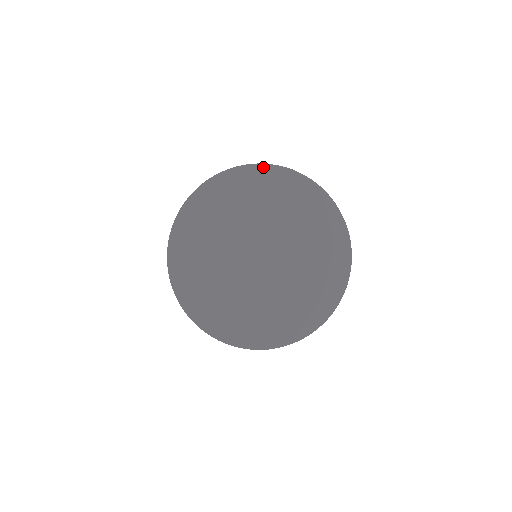
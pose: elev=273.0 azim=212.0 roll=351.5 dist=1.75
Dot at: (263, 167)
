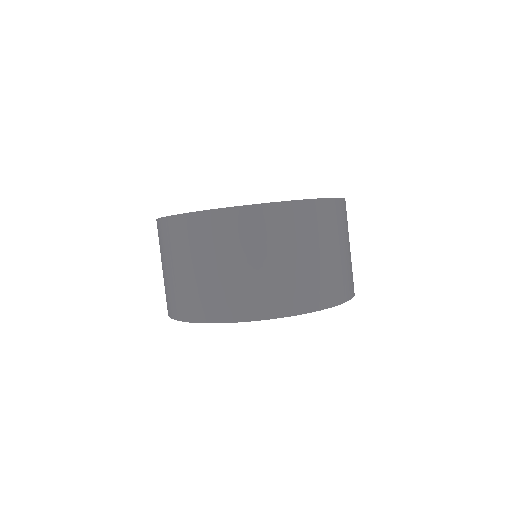
Dot at: occluded
